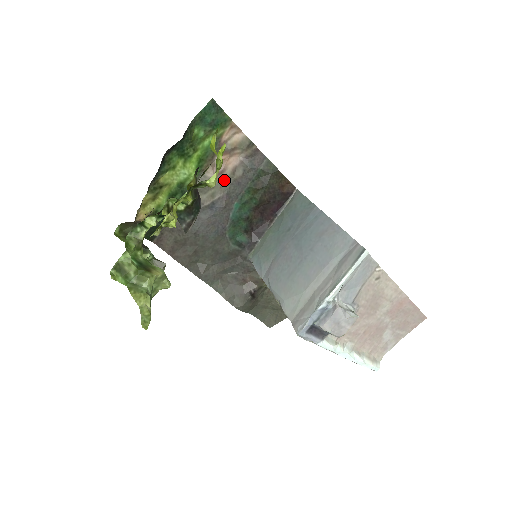
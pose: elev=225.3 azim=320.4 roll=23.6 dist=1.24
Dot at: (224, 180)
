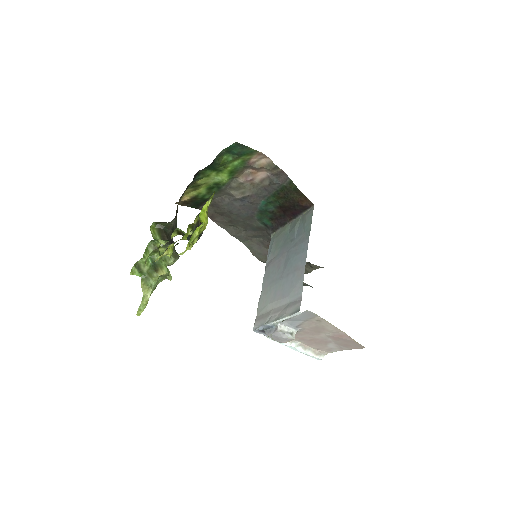
Dot at: (253, 185)
